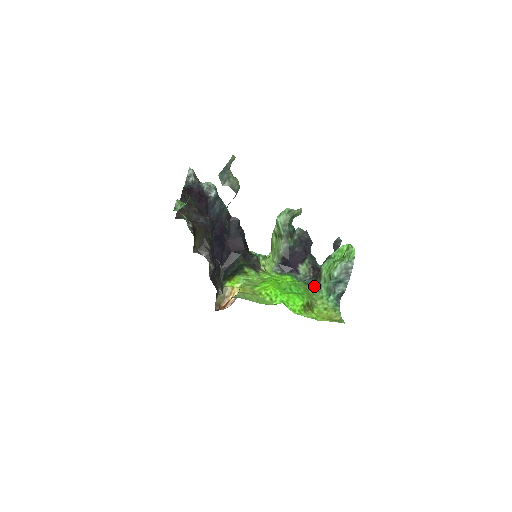
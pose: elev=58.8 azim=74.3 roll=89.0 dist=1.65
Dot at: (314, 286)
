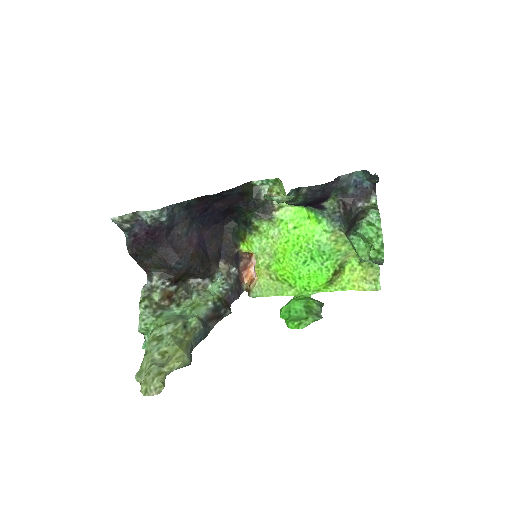
Dot at: occluded
